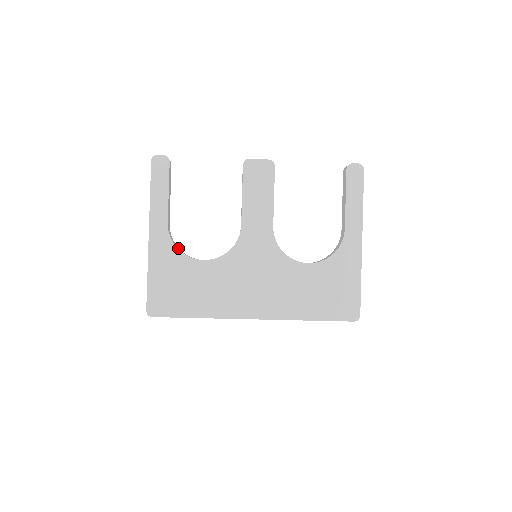
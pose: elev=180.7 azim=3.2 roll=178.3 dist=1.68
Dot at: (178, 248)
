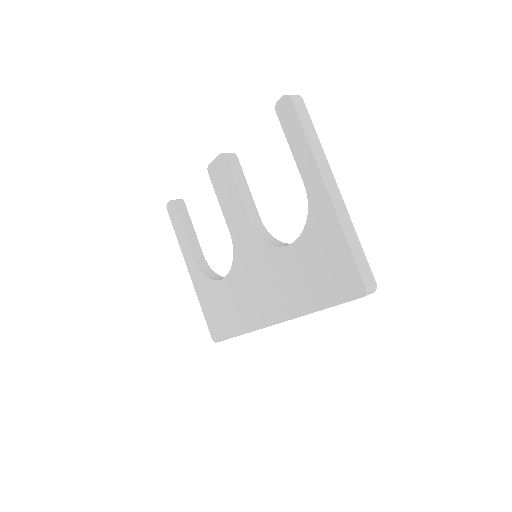
Dot at: (211, 274)
